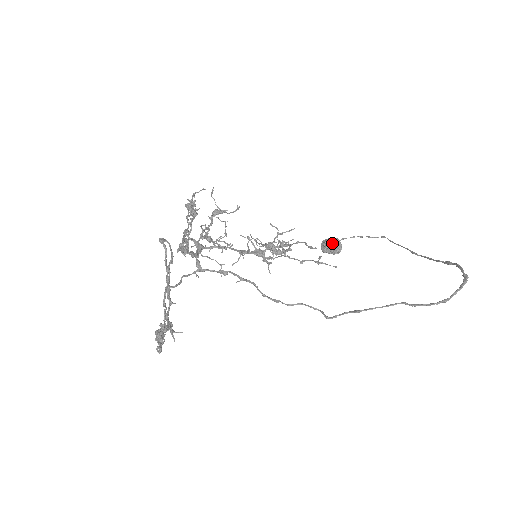
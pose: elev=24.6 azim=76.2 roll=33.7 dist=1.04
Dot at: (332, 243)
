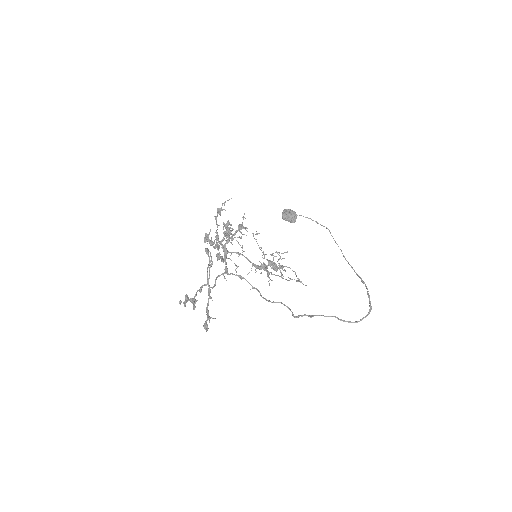
Dot at: (291, 217)
